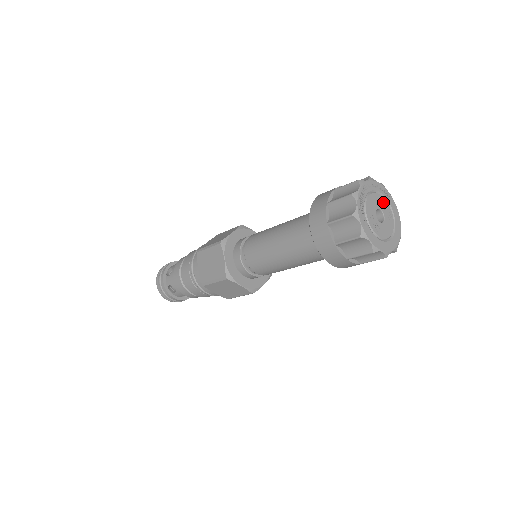
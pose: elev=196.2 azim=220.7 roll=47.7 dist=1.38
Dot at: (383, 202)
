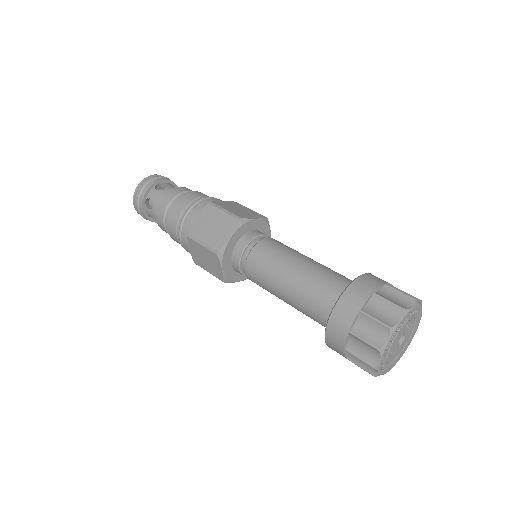
Dot at: (409, 323)
